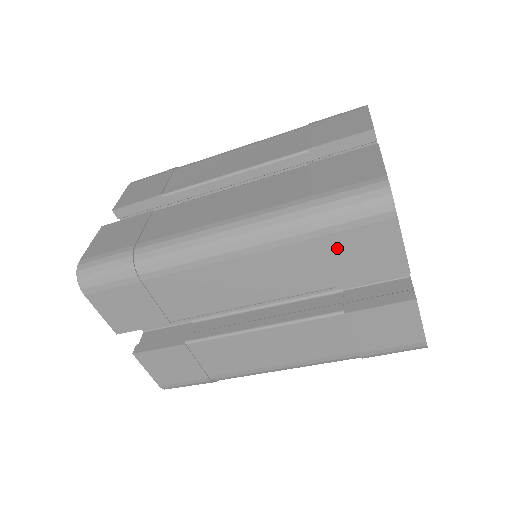
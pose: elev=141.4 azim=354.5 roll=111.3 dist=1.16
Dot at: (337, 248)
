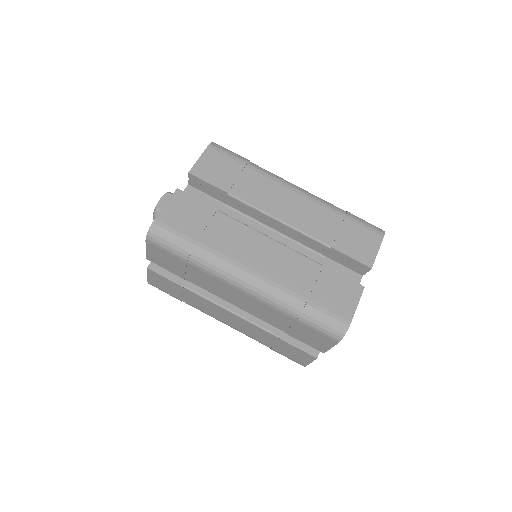
Dot at: (301, 328)
